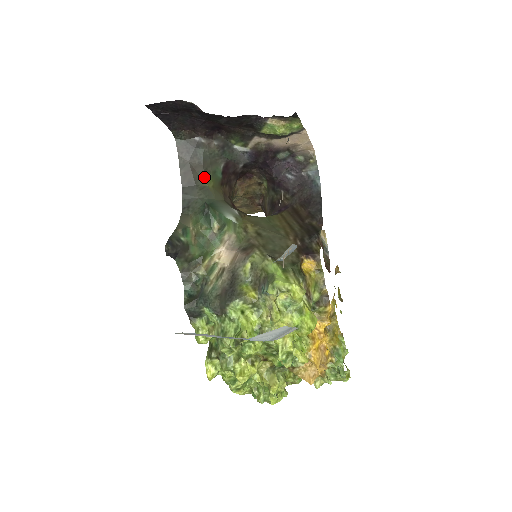
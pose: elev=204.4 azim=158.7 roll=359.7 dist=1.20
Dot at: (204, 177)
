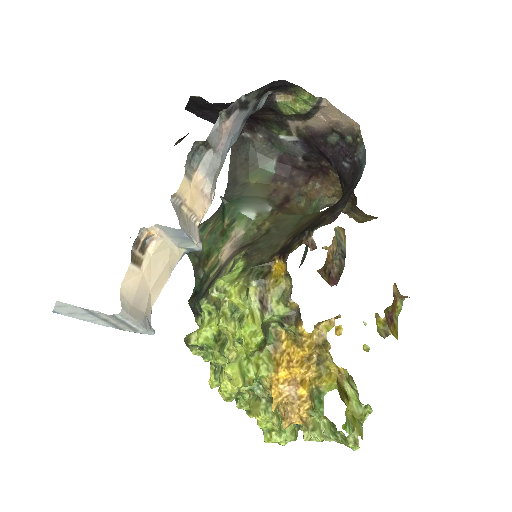
Dot at: (248, 173)
